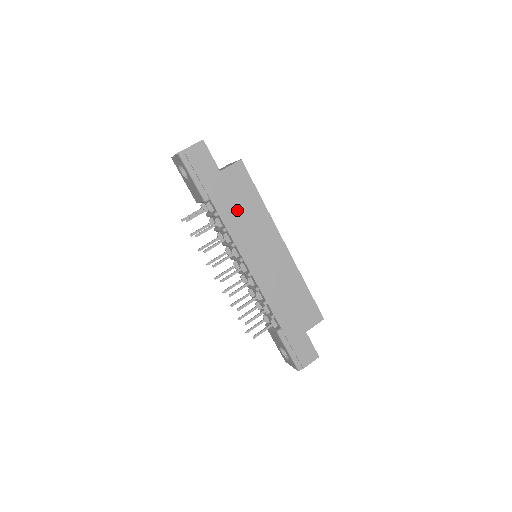
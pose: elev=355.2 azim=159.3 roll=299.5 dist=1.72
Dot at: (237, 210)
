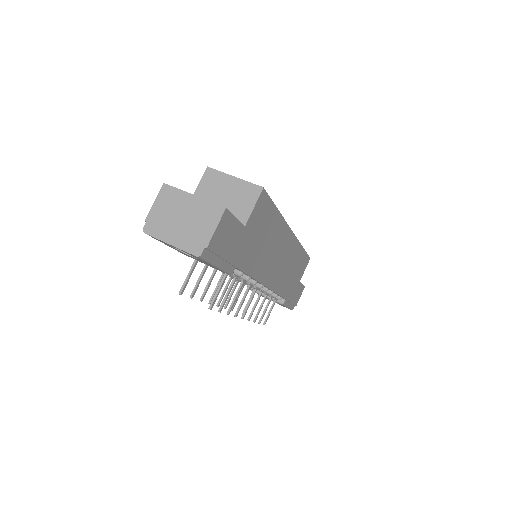
Dot at: (260, 249)
